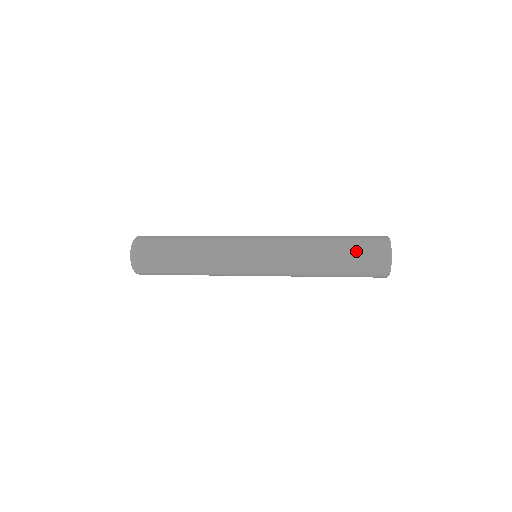
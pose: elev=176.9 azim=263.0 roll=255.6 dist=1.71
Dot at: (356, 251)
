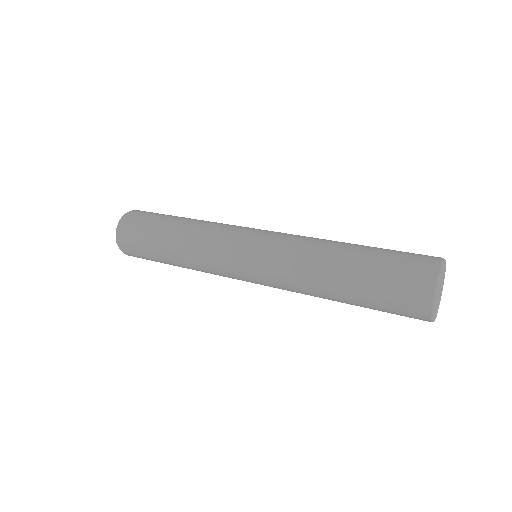
Dot at: (379, 288)
